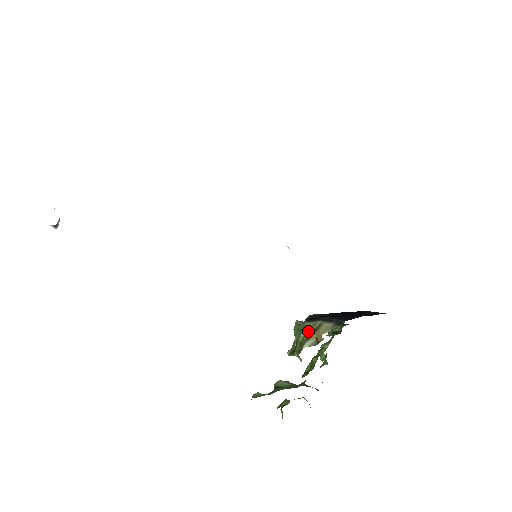
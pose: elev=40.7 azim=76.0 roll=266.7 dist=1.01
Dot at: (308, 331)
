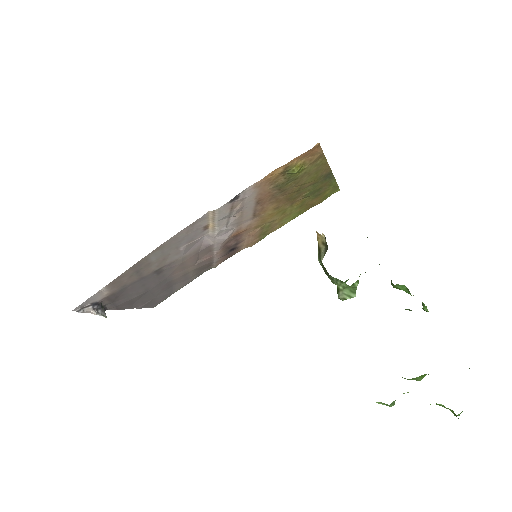
Dot at: occluded
